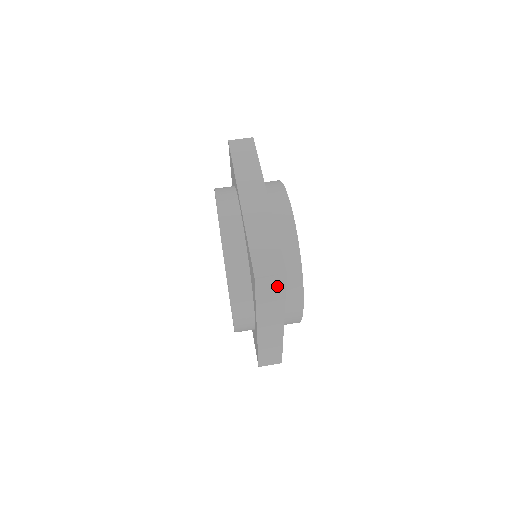
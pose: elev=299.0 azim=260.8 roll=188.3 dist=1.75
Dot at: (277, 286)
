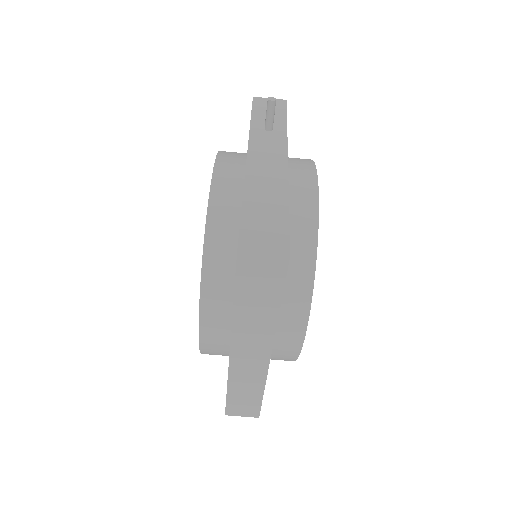
Dot at: occluded
